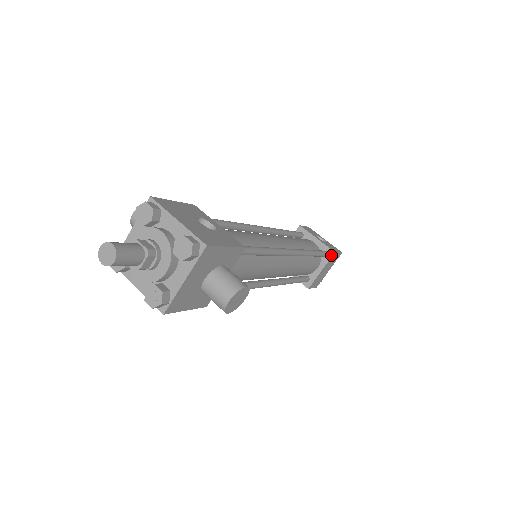
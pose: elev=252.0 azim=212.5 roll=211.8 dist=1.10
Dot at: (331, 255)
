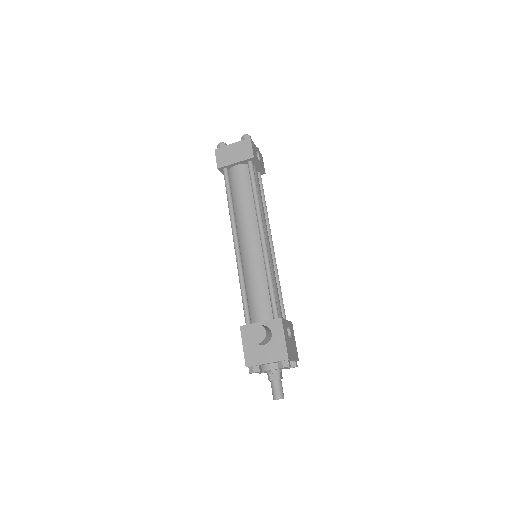
Dot at: (262, 174)
